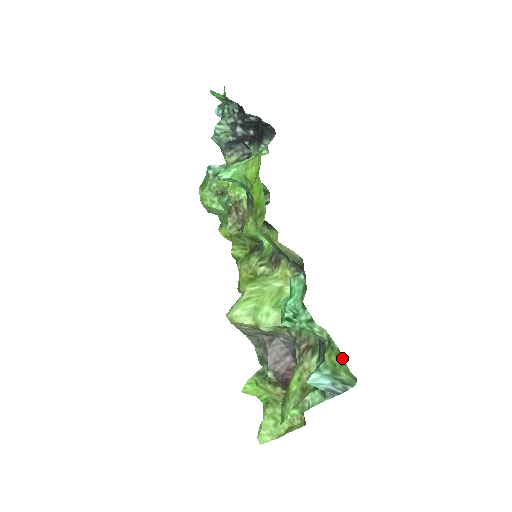
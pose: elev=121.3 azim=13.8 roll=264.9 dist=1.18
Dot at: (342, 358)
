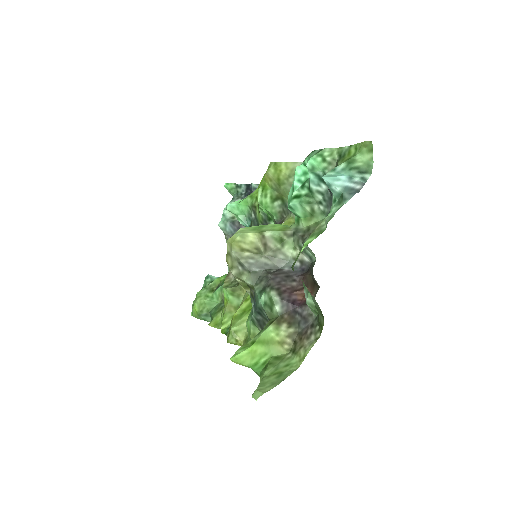
Dot at: (354, 146)
